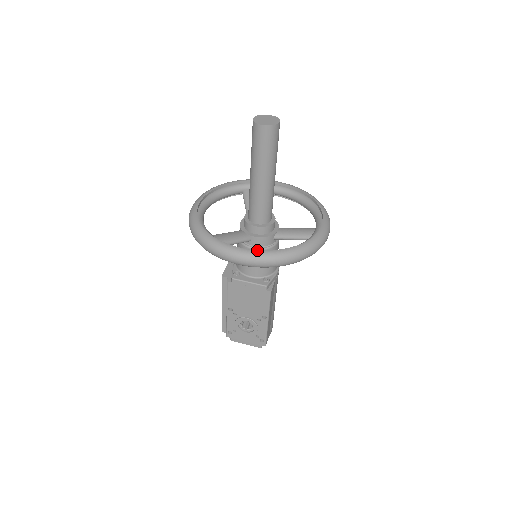
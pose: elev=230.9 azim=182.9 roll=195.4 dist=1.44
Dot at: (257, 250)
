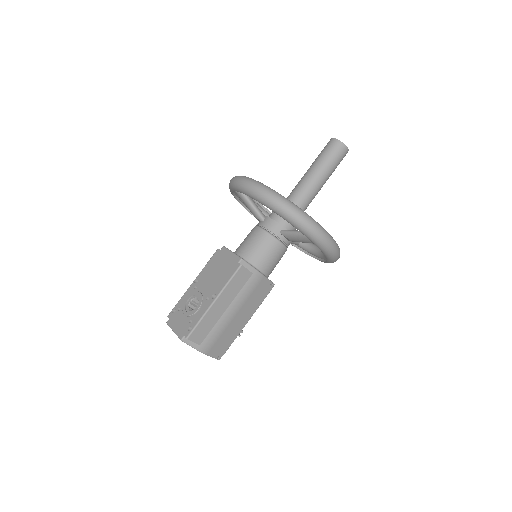
Dot at: (262, 183)
